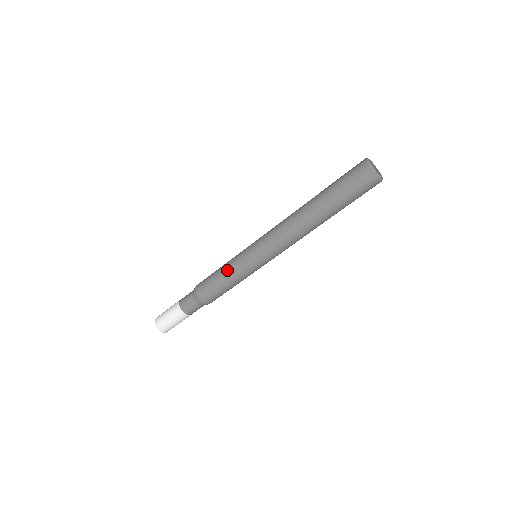
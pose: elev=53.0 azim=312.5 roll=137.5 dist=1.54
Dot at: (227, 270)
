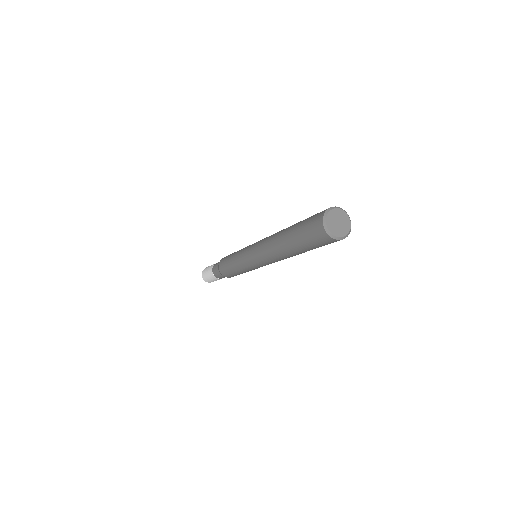
Dot at: (239, 271)
